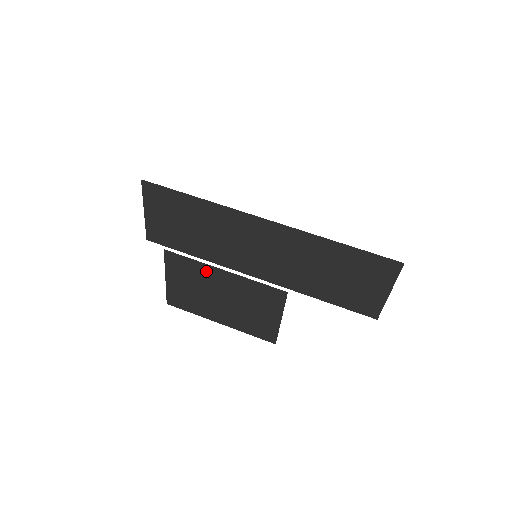
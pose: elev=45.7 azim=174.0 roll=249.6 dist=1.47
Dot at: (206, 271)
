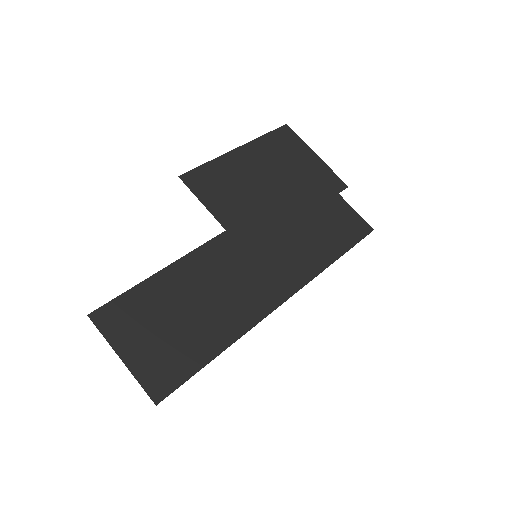
Dot at: (229, 164)
